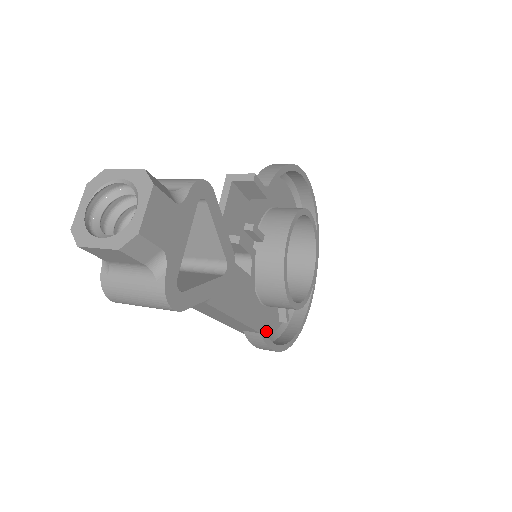
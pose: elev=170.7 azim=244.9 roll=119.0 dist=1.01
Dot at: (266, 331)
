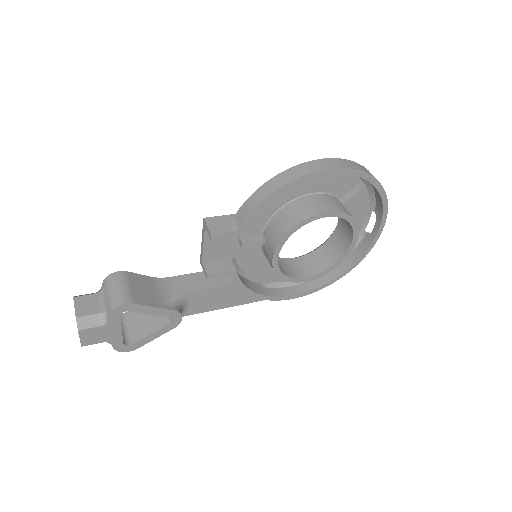
Dot at: occluded
